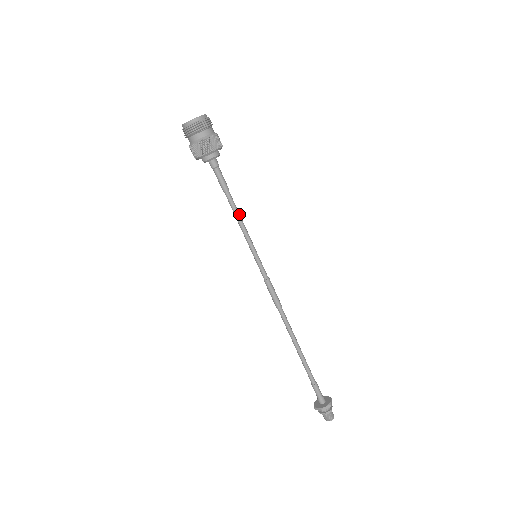
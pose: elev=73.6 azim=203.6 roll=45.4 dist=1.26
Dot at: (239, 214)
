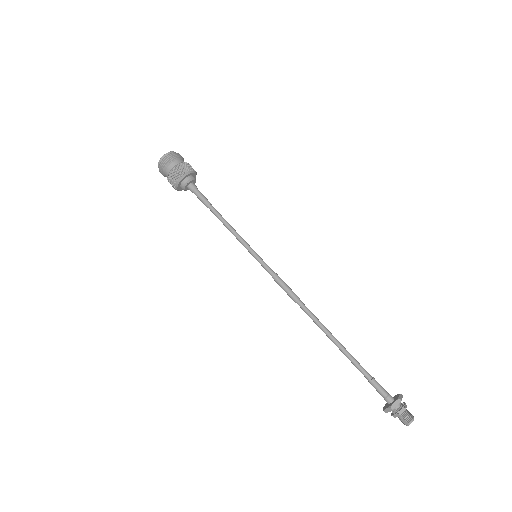
Dot at: (227, 222)
